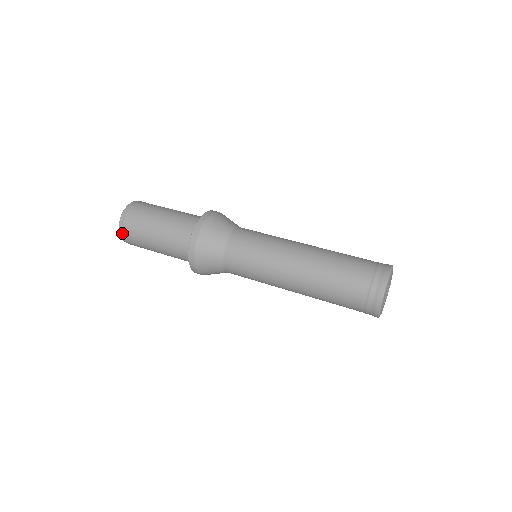
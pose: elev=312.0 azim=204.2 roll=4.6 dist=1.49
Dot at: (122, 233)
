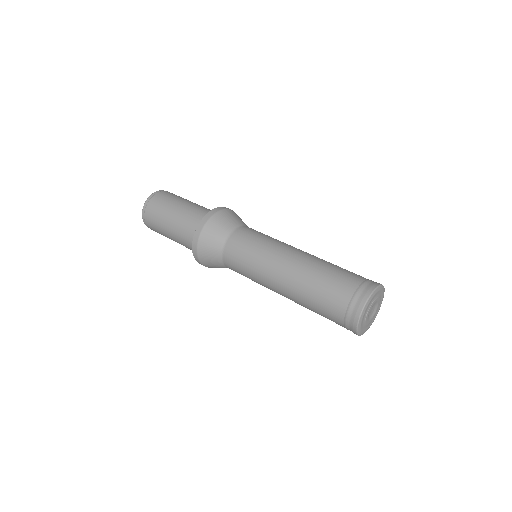
Dot at: (144, 217)
